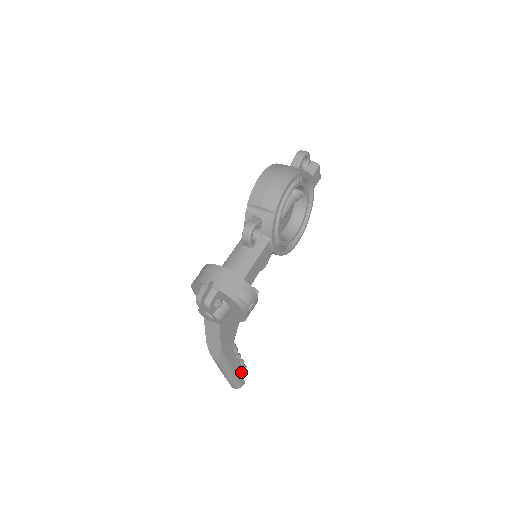
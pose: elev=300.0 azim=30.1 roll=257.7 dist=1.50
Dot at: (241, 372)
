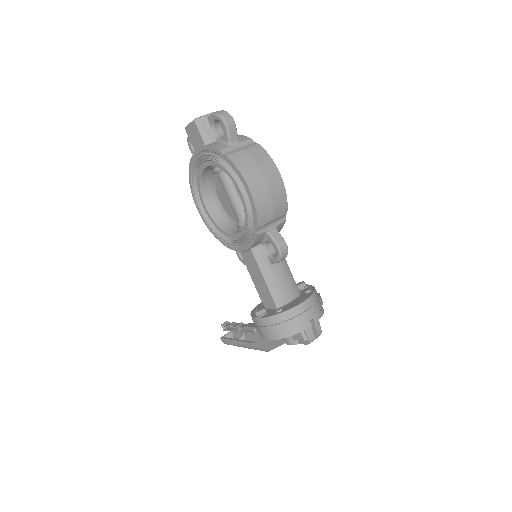
Dot at: occluded
